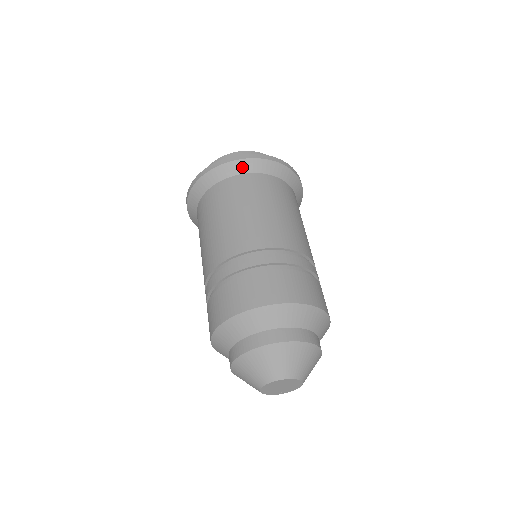
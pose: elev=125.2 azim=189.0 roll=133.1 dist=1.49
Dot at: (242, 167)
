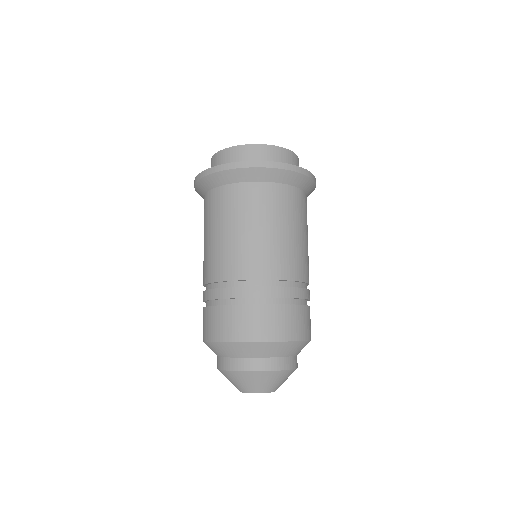
Dot at: (273, 176)
